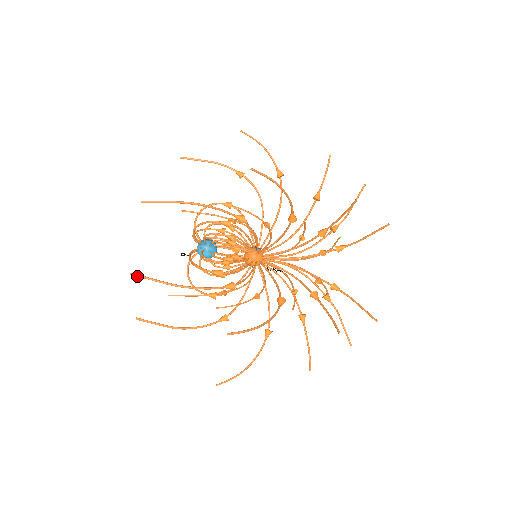
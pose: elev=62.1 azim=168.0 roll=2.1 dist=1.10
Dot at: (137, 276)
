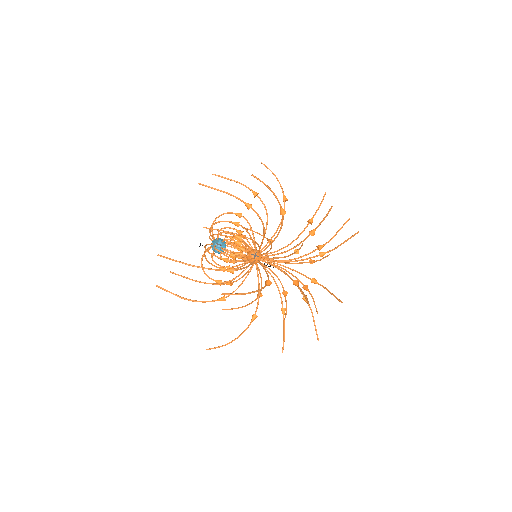
Dot at: (160, 288)
